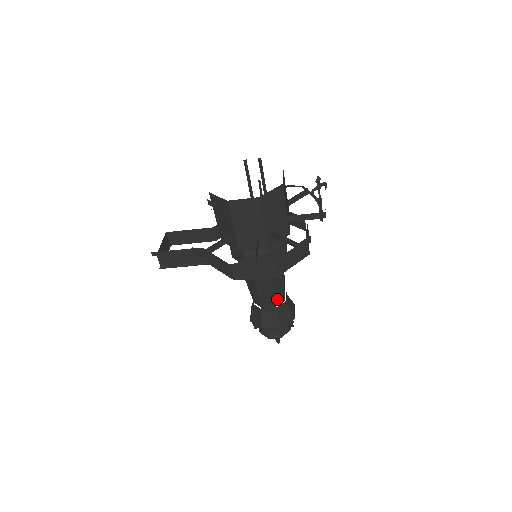
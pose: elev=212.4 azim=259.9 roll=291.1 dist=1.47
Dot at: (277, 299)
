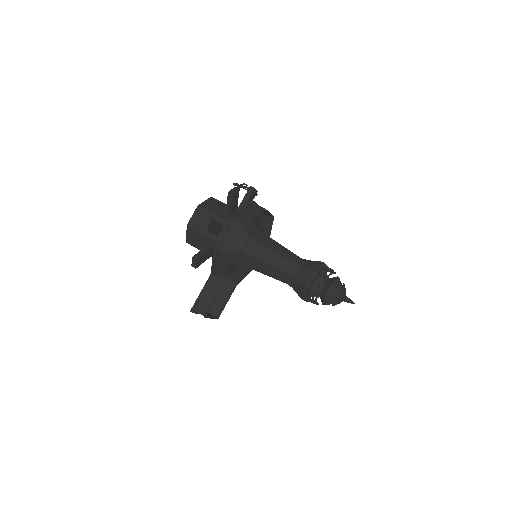
Dot at: (292, 260)
